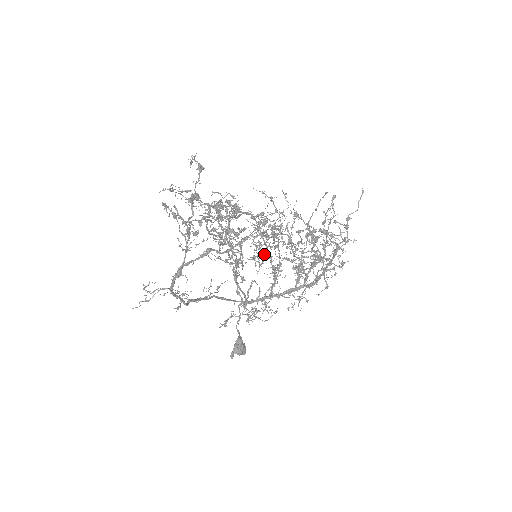
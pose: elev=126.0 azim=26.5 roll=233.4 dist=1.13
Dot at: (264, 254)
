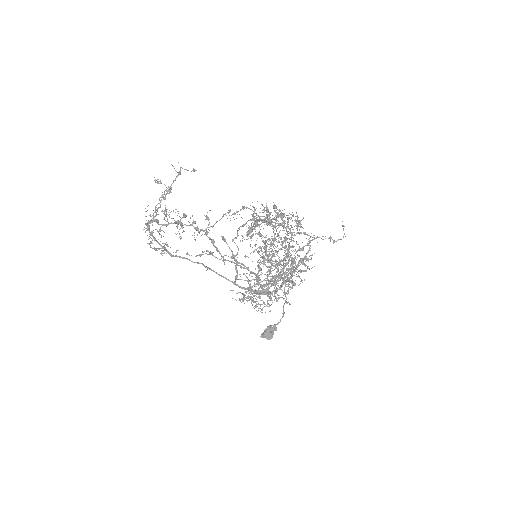
Dot at: (280, 262)
